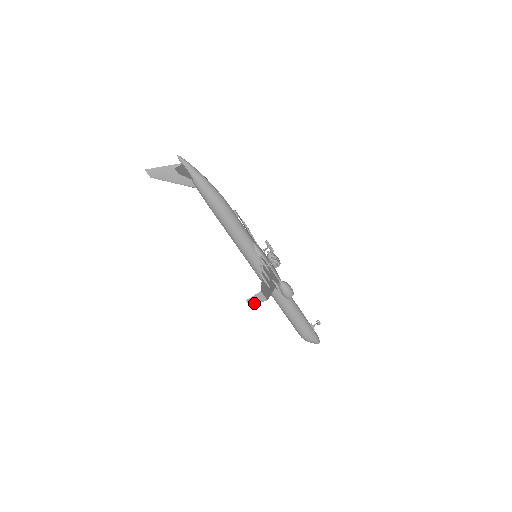
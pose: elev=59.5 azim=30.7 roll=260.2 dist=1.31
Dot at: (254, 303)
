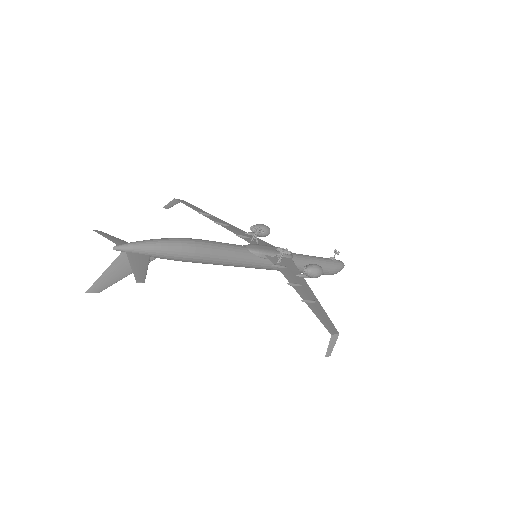
Dot at: (332, 350)
